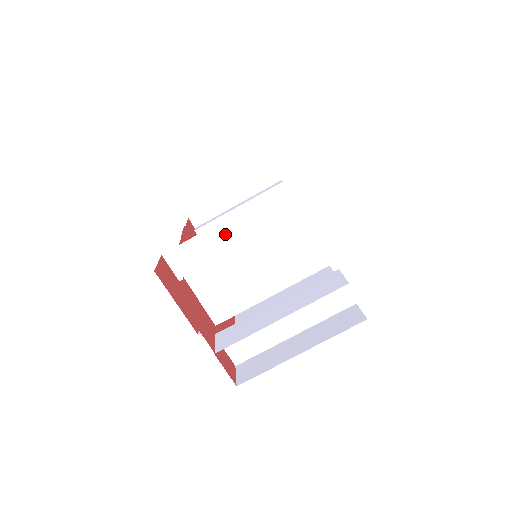
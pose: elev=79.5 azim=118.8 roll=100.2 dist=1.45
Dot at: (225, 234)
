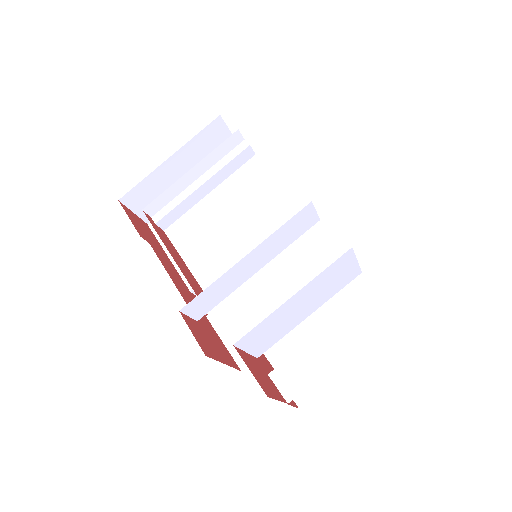
Dot at: (244, 267)
